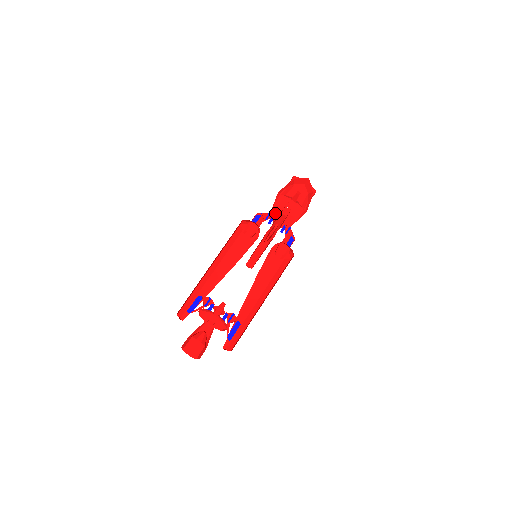
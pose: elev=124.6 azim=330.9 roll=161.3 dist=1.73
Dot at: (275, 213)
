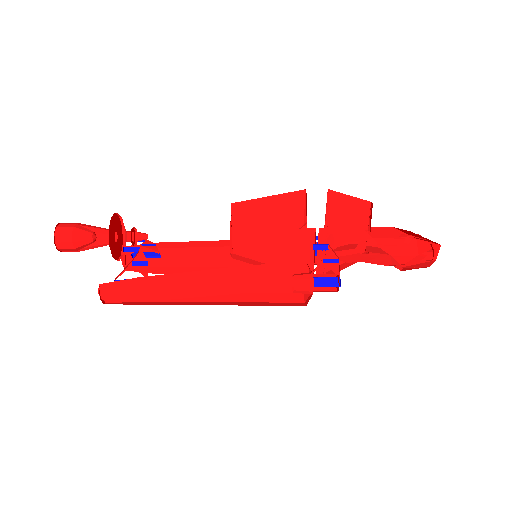
Dot at: (341, 248)
